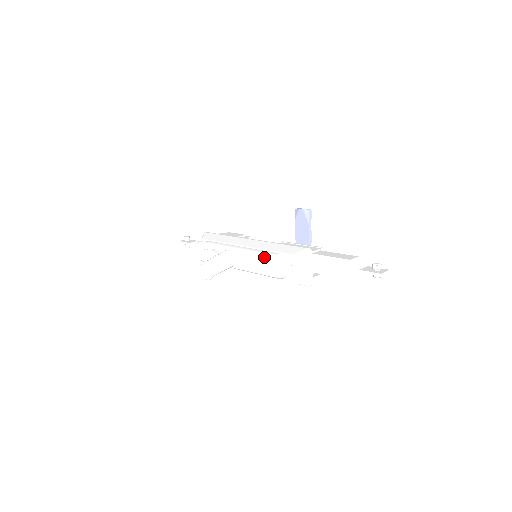
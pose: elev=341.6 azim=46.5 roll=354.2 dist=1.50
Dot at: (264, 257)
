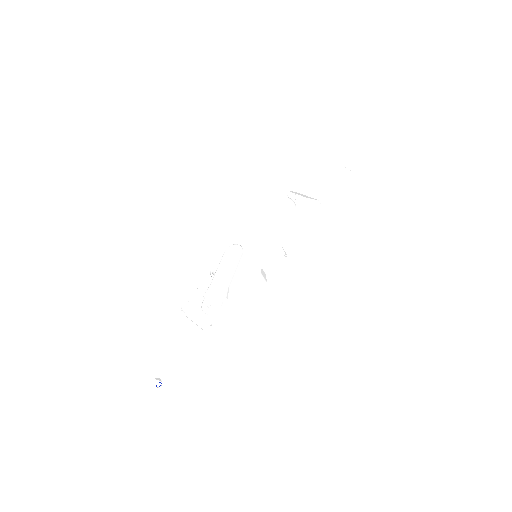
Dot at: (266, 210)
